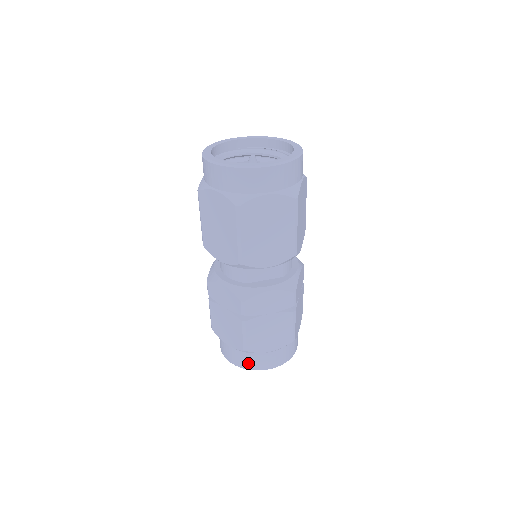
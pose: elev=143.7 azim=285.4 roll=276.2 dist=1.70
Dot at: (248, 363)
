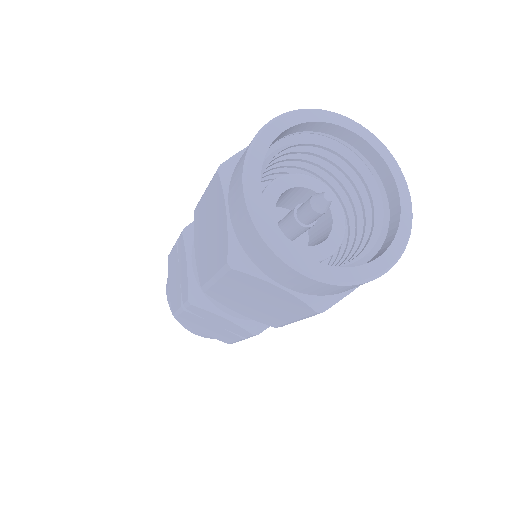
Dot at: occluded
